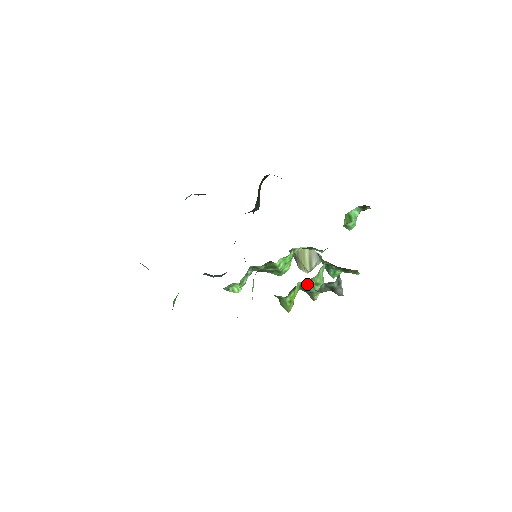
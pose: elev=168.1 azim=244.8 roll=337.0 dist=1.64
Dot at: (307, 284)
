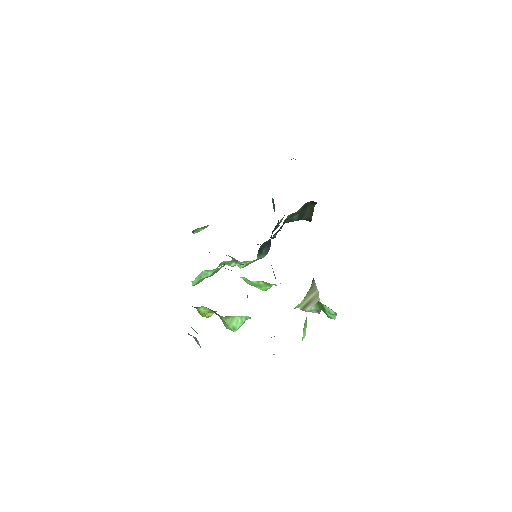
Dot at: (218, 315)
